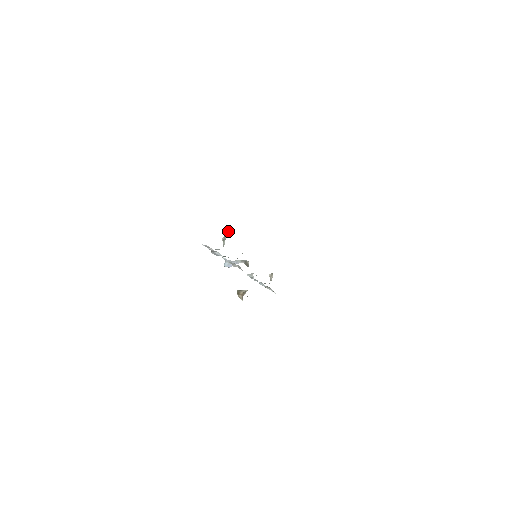
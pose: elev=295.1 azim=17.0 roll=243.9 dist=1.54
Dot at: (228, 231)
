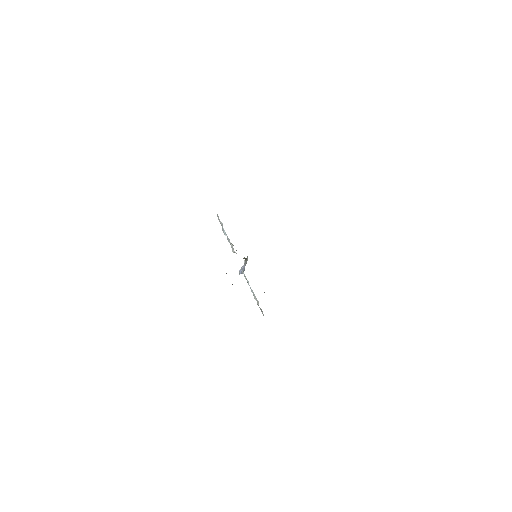
Dot at: occluded
